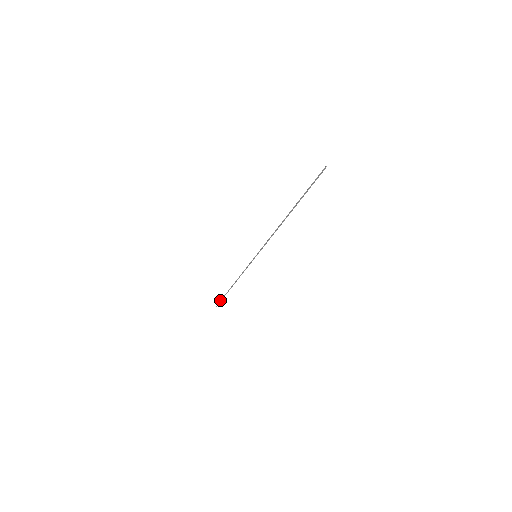
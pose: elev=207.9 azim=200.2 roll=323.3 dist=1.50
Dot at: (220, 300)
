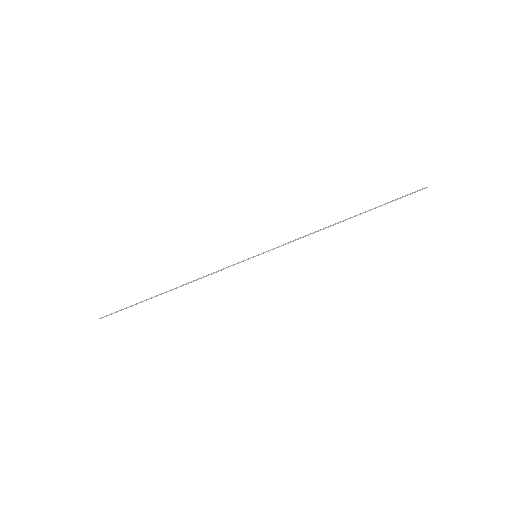
Dot at: occluded
